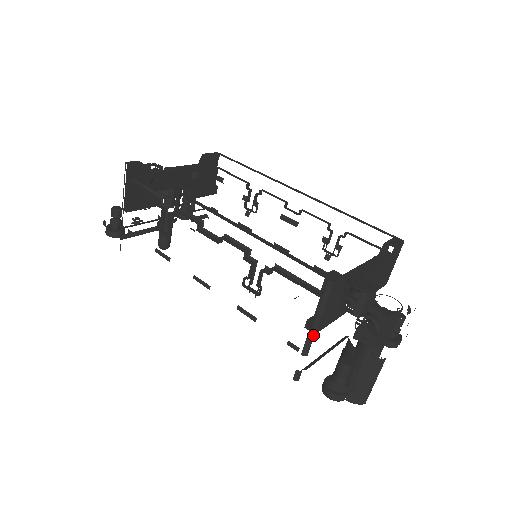
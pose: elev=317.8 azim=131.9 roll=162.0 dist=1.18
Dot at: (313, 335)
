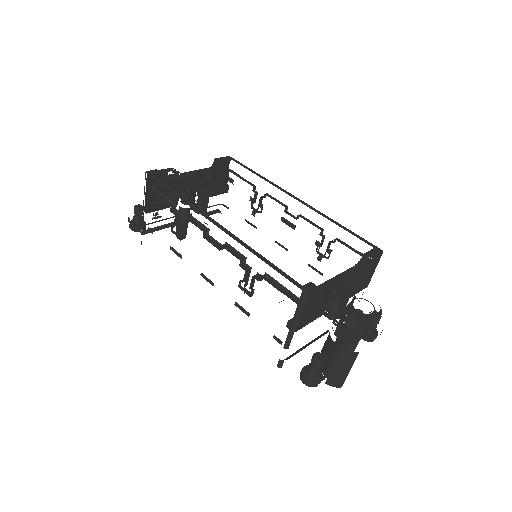
Dot at: (293, 333)
